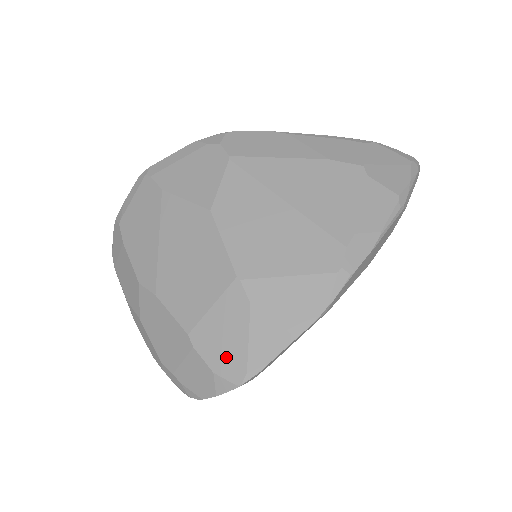
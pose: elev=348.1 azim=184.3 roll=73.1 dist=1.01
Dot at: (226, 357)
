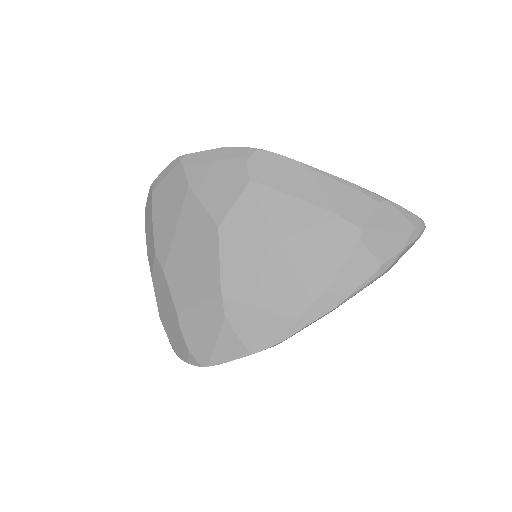
Dot at: (199, 344)
